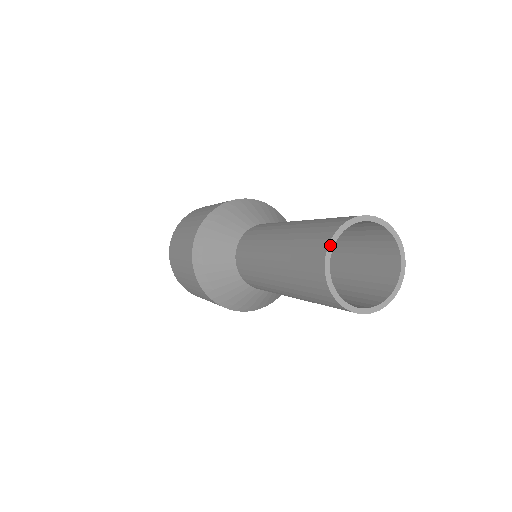
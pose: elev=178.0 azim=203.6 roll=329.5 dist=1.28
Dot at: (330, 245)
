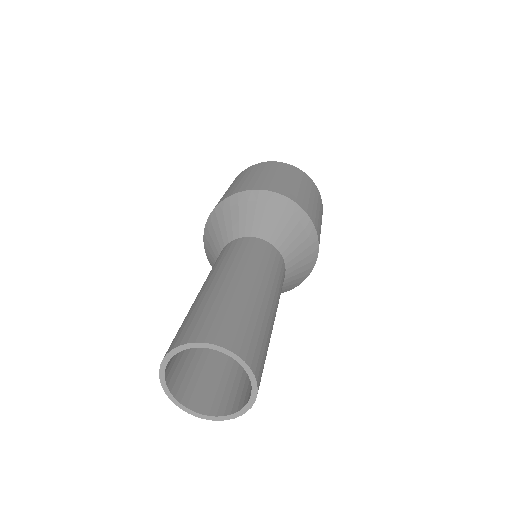
Dot at: (166, 358)
